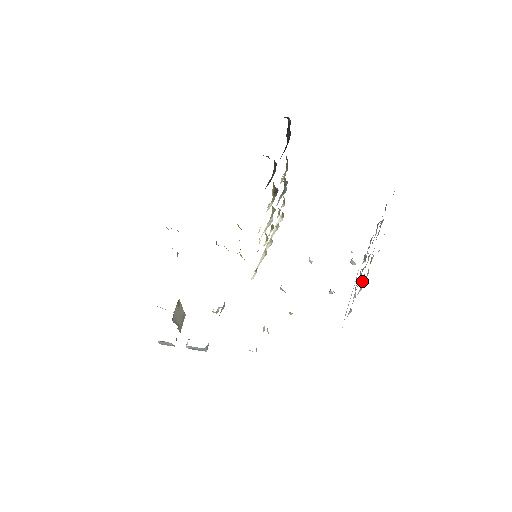
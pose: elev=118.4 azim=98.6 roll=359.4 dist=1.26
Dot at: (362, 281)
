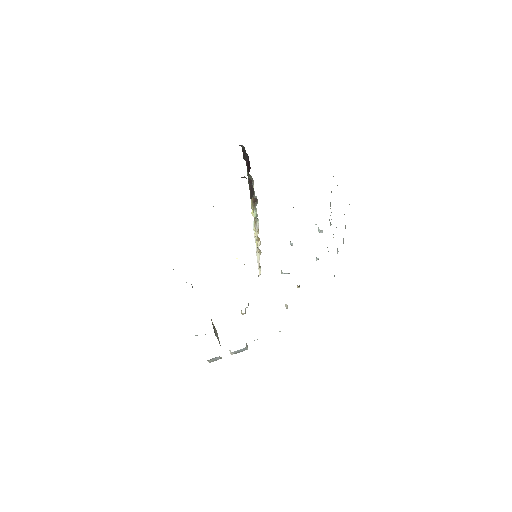
Dot at: occluded
